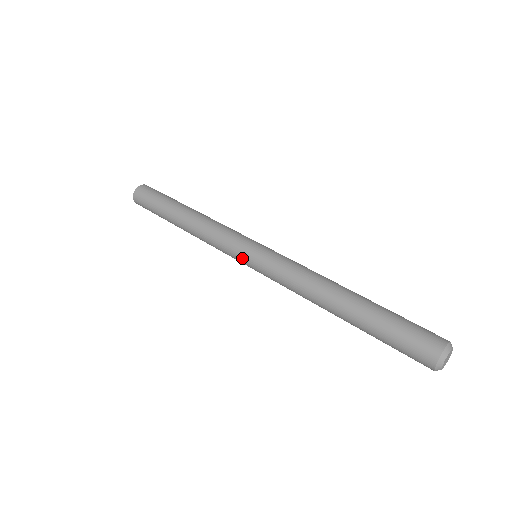
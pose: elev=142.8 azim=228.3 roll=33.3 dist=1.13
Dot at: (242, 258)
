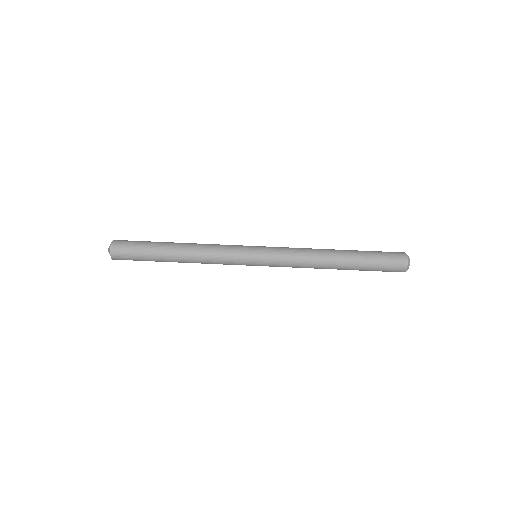
Dot at: (250, 256)
